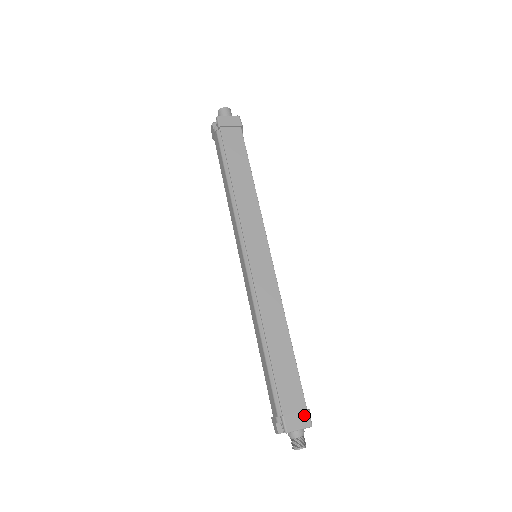
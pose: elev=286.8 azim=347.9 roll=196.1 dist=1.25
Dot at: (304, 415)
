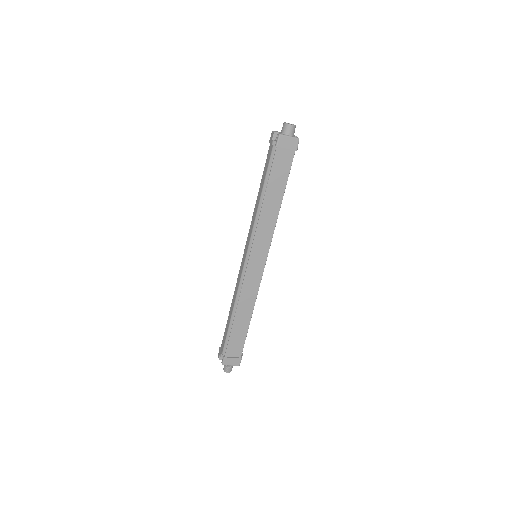
Dot at: (237, 360)
